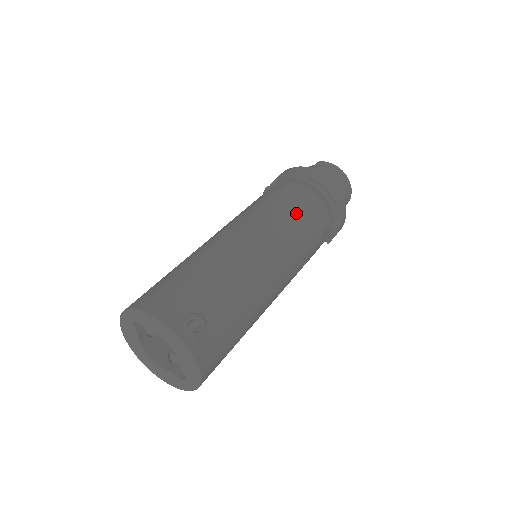
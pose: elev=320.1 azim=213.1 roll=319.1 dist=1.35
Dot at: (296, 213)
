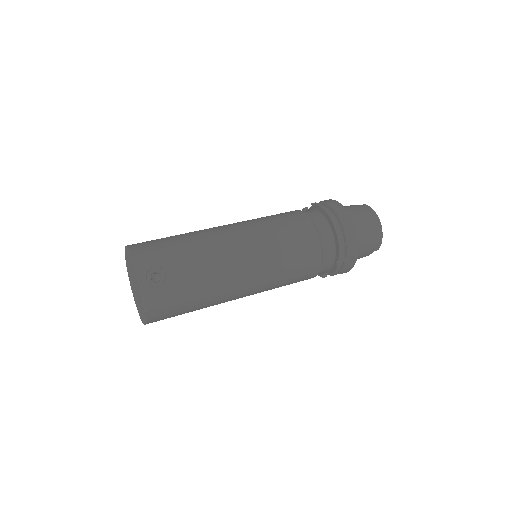
Dot at: (299, 235)
